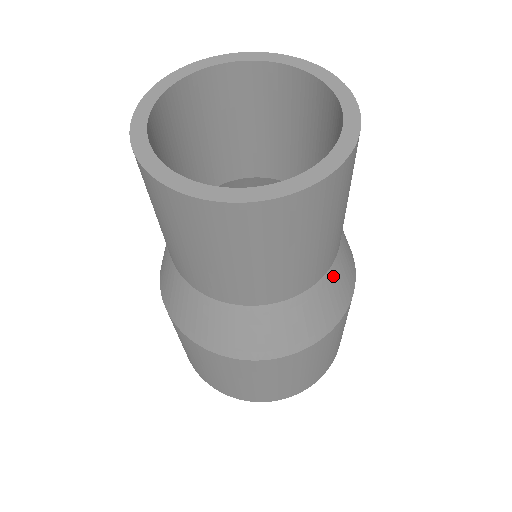
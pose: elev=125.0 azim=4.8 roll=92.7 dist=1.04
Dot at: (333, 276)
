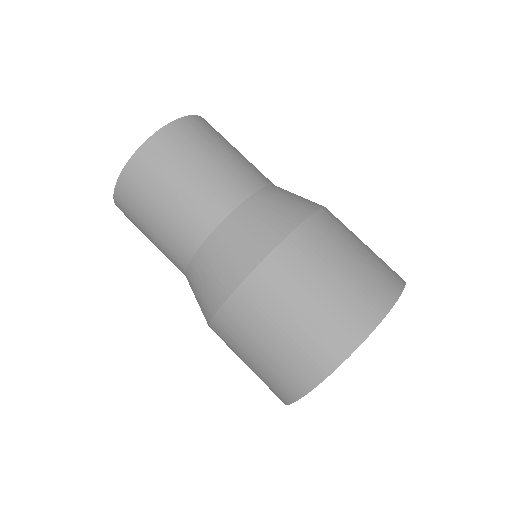
Dot at: (243, 215)
